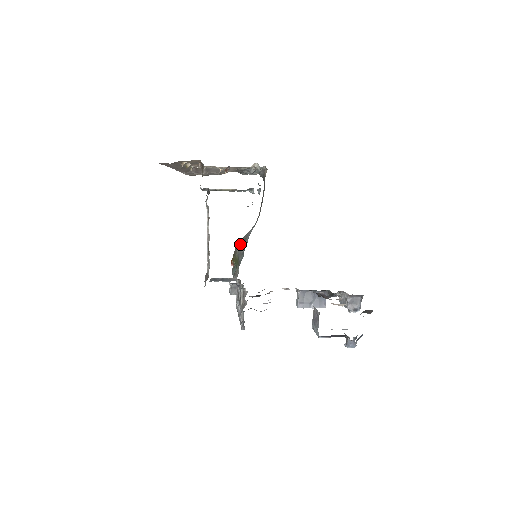
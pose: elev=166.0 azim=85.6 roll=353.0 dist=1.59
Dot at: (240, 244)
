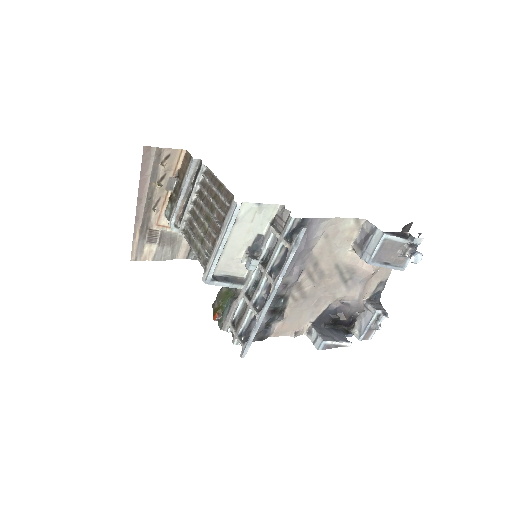
Dot at: occluded
